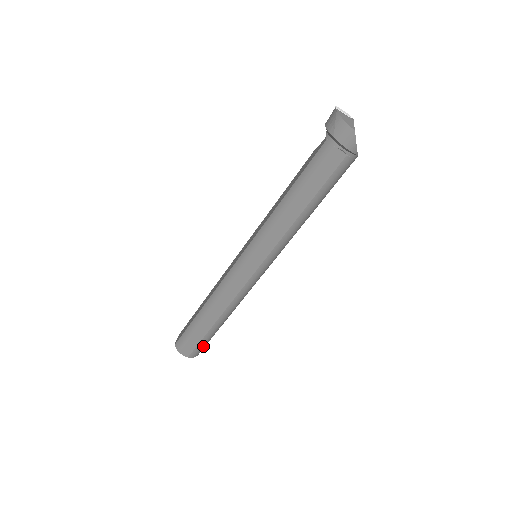
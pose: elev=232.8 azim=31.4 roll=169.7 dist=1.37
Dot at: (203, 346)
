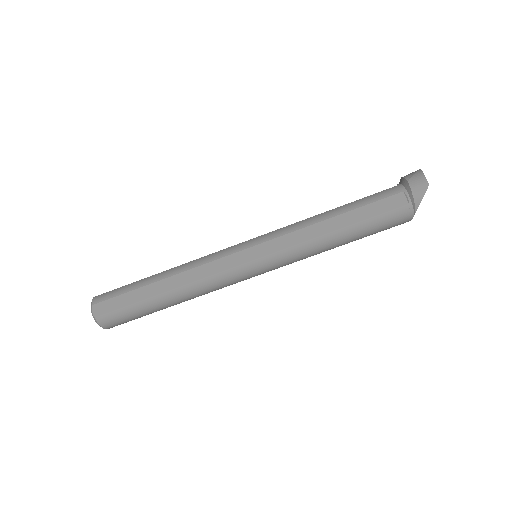
Dot at: (121, 317)
